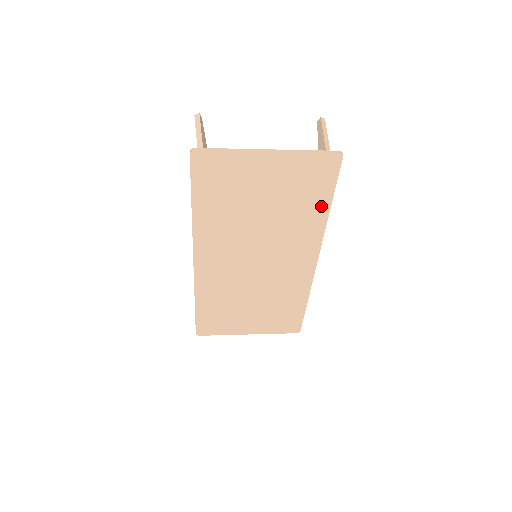
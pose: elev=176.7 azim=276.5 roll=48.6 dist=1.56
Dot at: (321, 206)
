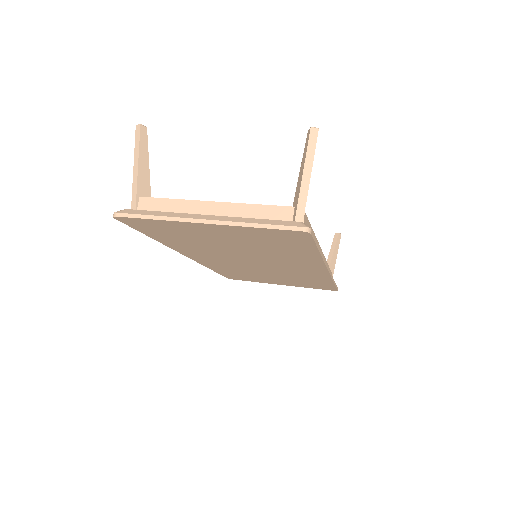
Dot at: (306, 252)
